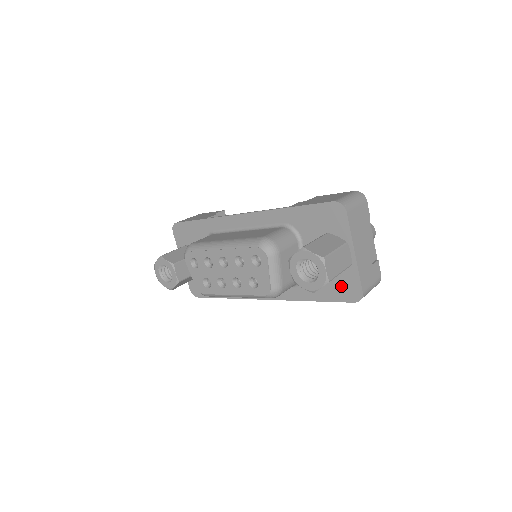
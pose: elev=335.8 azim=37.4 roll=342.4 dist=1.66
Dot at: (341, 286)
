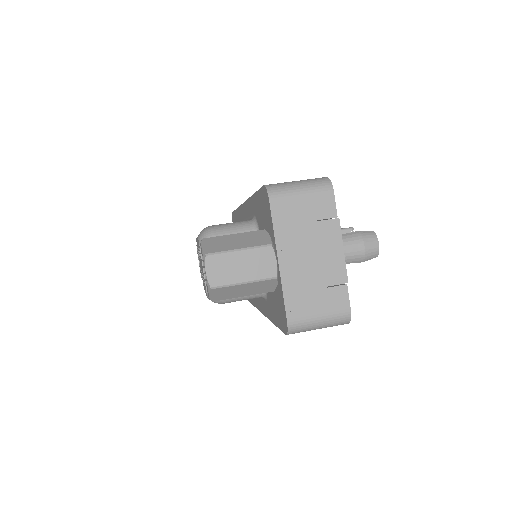
Dot at: (279, 307)
